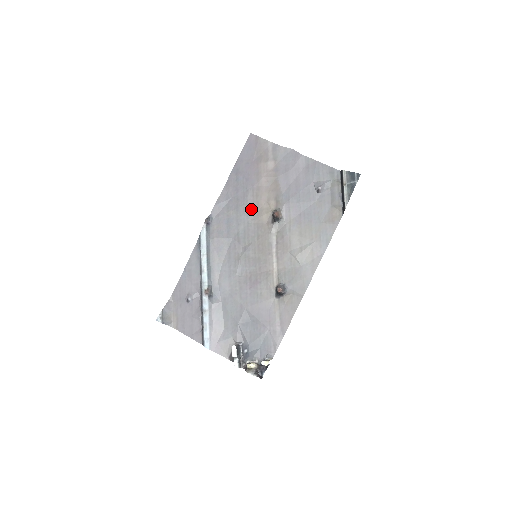
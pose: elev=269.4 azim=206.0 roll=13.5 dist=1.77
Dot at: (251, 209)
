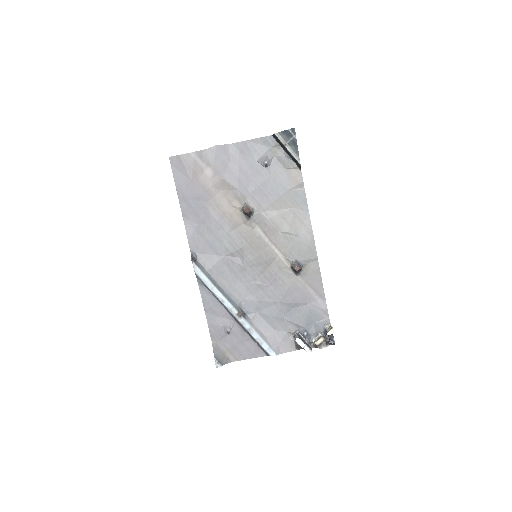
Dot at: (221, 221)
